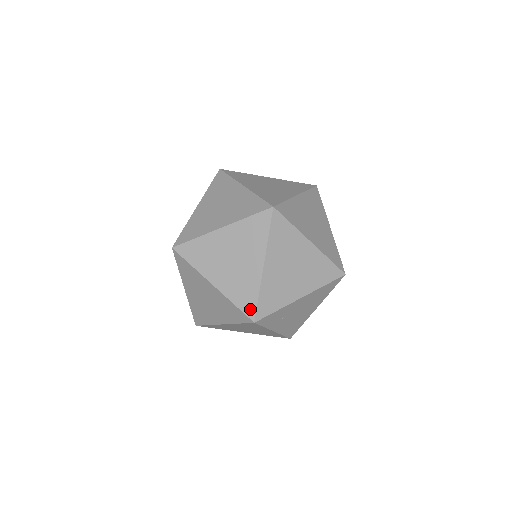
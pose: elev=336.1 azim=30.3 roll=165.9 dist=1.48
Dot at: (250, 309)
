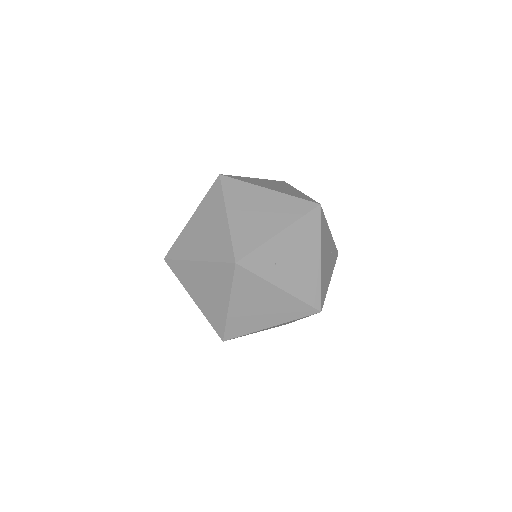
Dot at: (229, 255)
